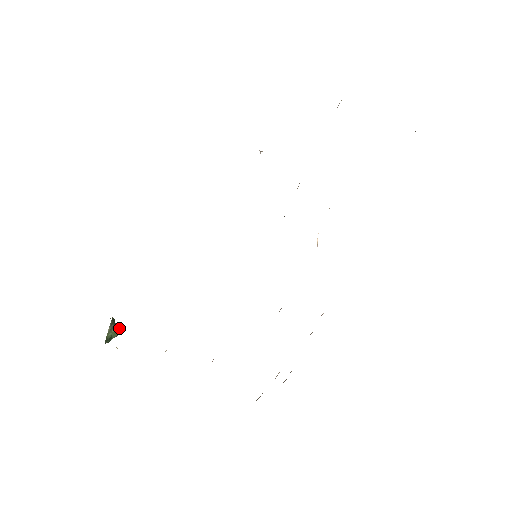
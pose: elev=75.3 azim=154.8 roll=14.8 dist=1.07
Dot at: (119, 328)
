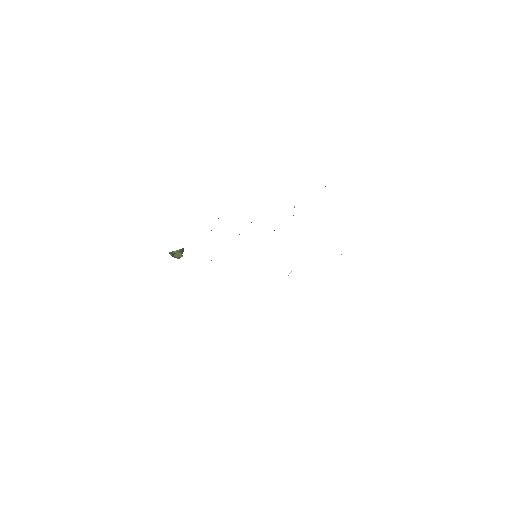
Dot at: (182, 255)
